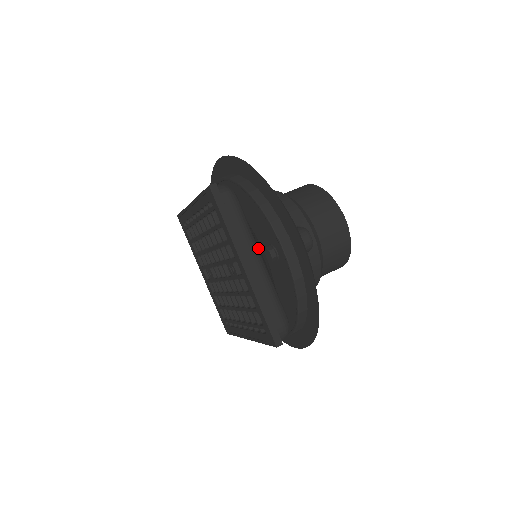
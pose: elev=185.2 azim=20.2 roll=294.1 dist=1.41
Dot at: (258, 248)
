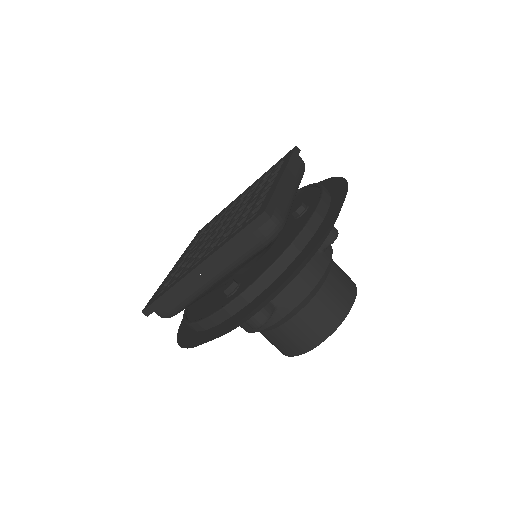
Dot at: occluded
